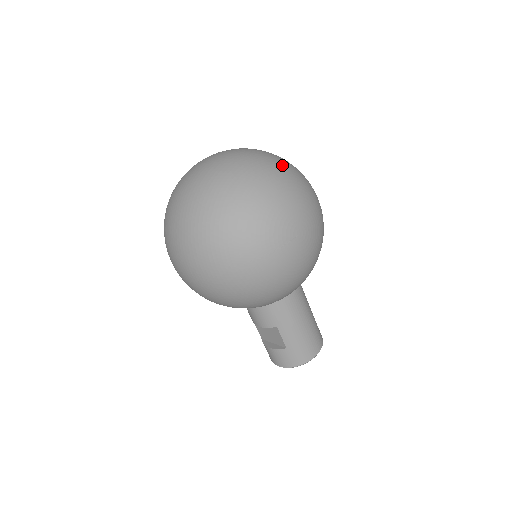
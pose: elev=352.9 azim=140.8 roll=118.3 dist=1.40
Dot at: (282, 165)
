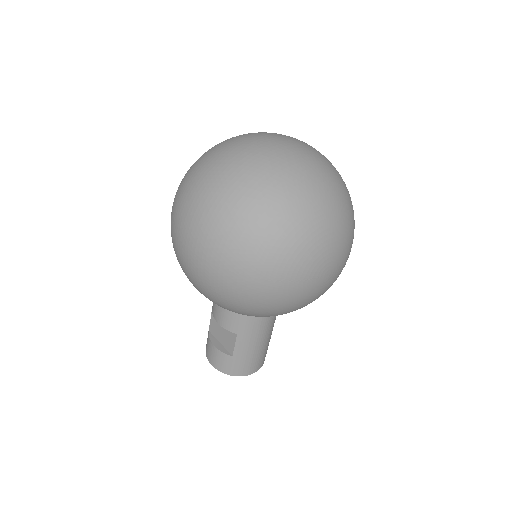
Dot at: (346, 192)
